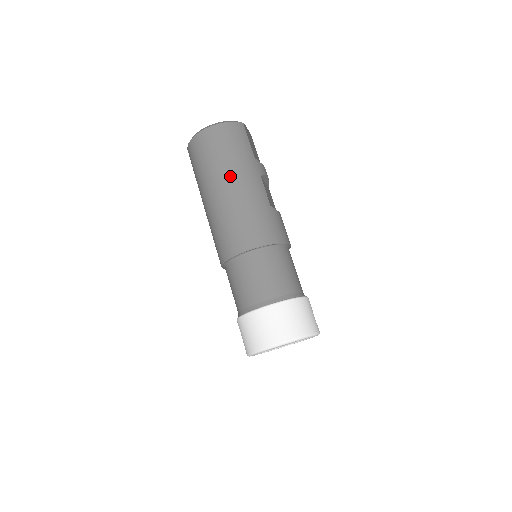
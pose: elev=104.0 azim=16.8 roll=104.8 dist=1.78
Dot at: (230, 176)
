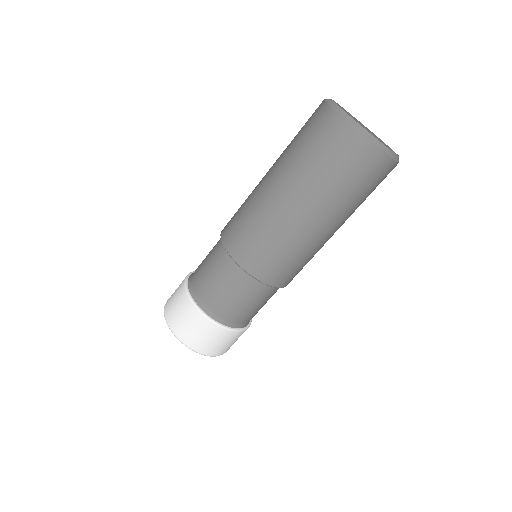
Dot at: (330, 215)
